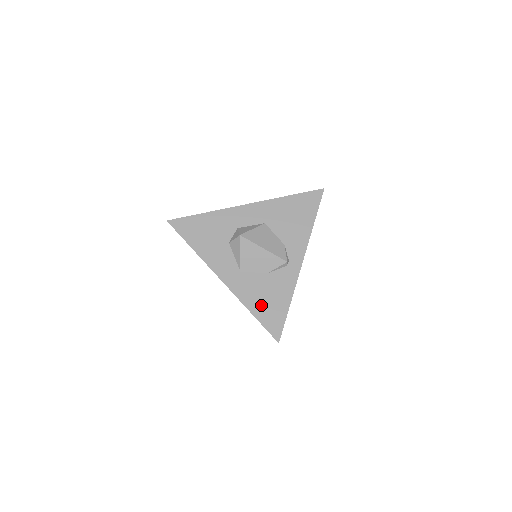
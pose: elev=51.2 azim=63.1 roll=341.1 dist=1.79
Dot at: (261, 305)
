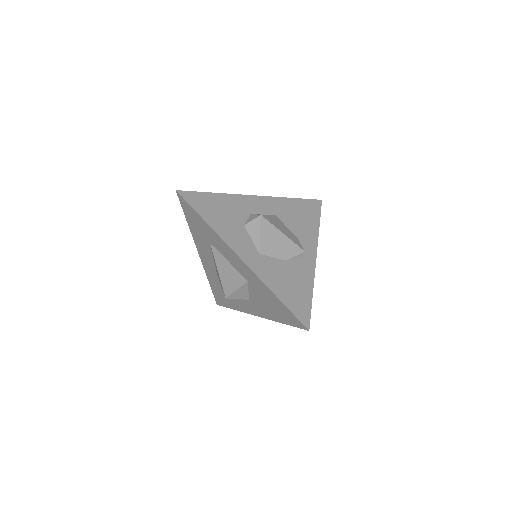
Dot at: (285, 290)
